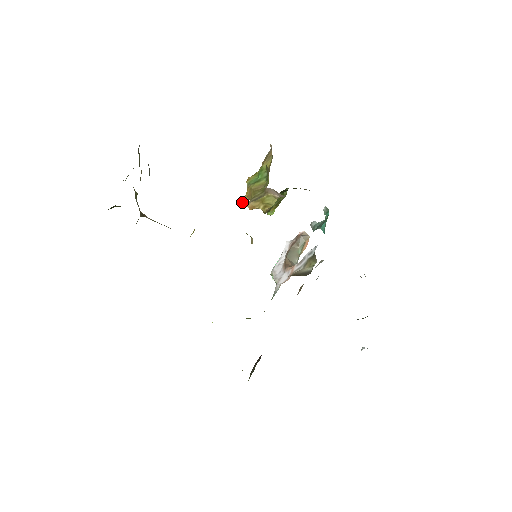
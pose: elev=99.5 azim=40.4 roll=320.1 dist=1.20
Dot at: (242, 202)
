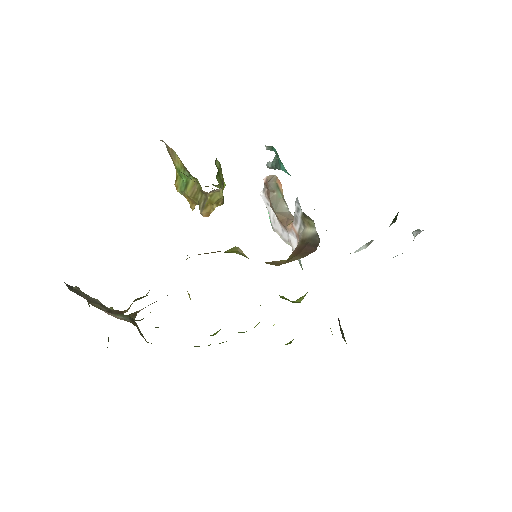
Dot at: occluded
